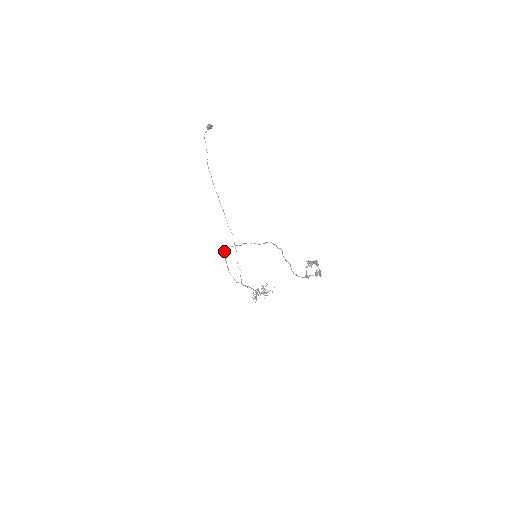
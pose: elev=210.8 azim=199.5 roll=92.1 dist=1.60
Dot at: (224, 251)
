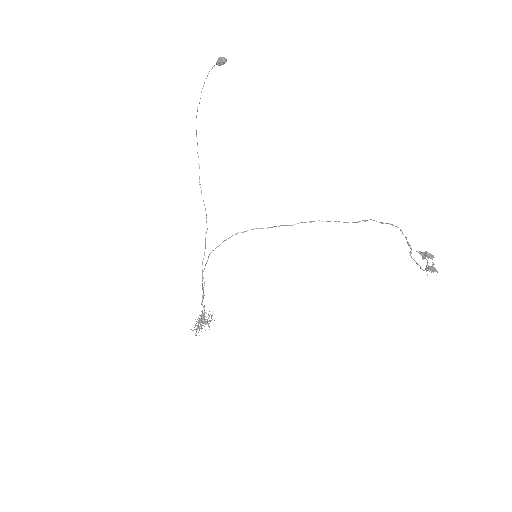
Dot at: (229, 237)
